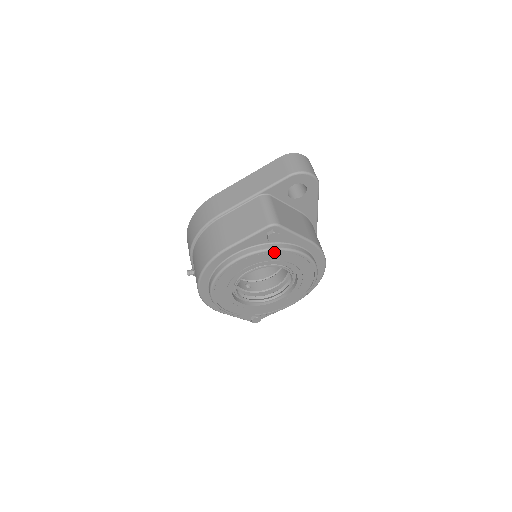
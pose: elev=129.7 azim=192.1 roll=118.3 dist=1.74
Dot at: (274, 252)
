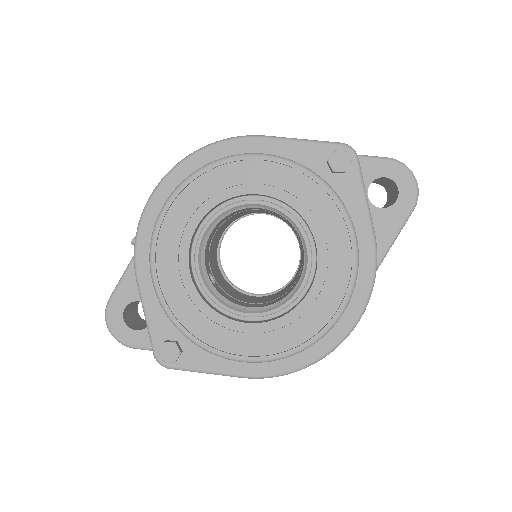
Dot at: (321, 189)
